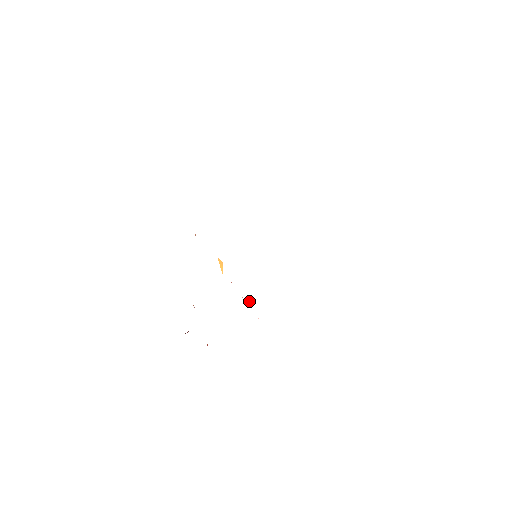
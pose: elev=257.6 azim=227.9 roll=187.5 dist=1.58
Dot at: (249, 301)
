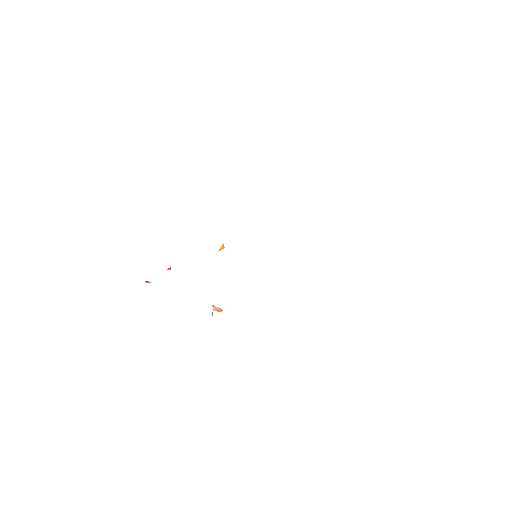
Dot at: (217, 308)
